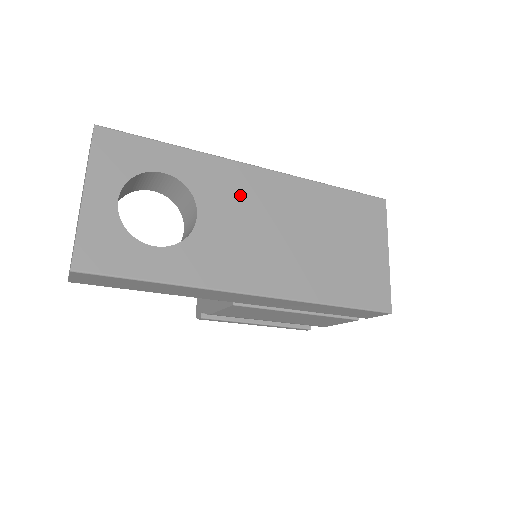
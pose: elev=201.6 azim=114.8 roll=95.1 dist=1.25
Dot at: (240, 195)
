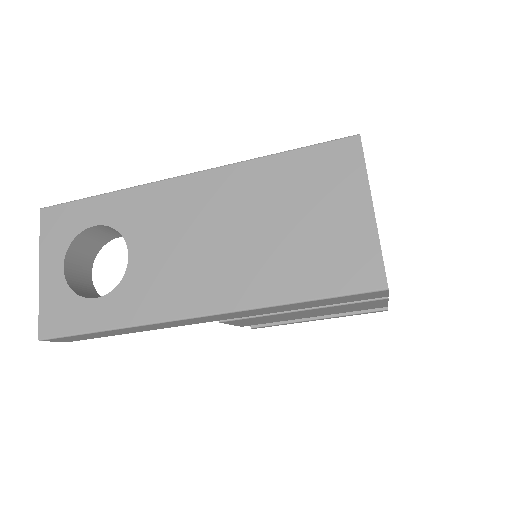
Dot at: (167, 215)
